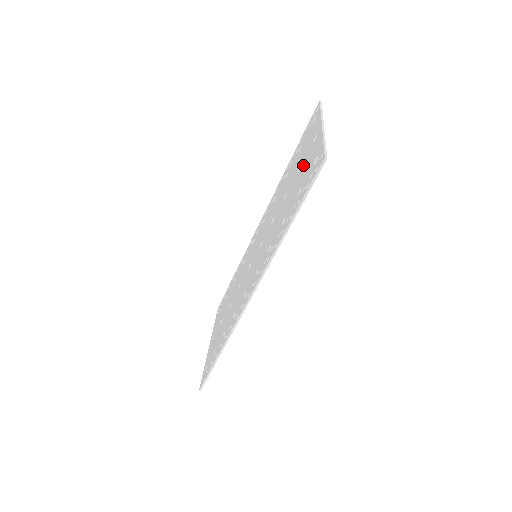
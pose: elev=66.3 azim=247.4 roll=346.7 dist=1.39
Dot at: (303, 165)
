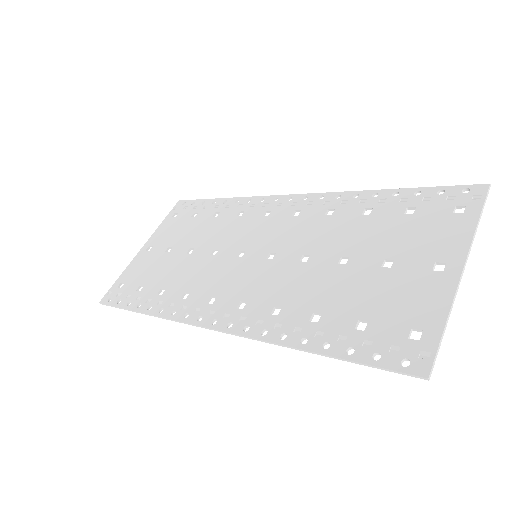
Dot at: (395, 277)
